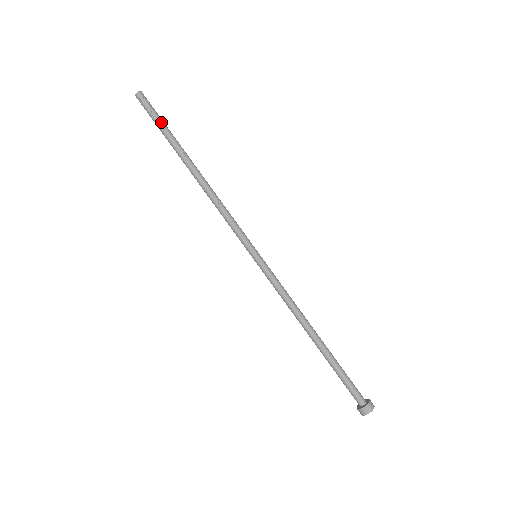
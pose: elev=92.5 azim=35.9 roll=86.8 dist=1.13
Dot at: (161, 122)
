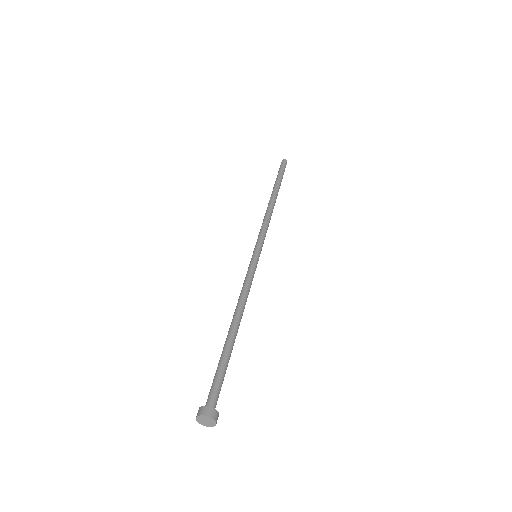
Dot at: occluded
